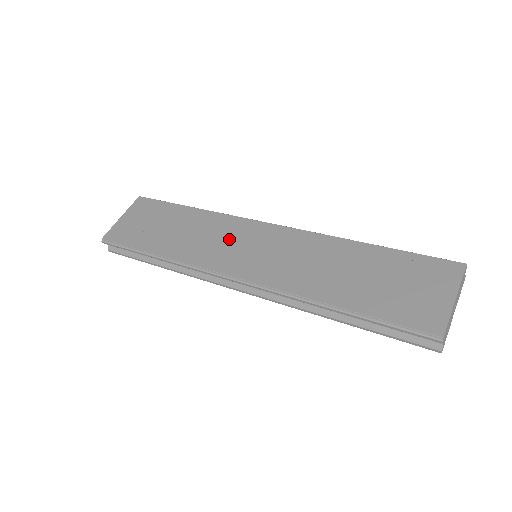
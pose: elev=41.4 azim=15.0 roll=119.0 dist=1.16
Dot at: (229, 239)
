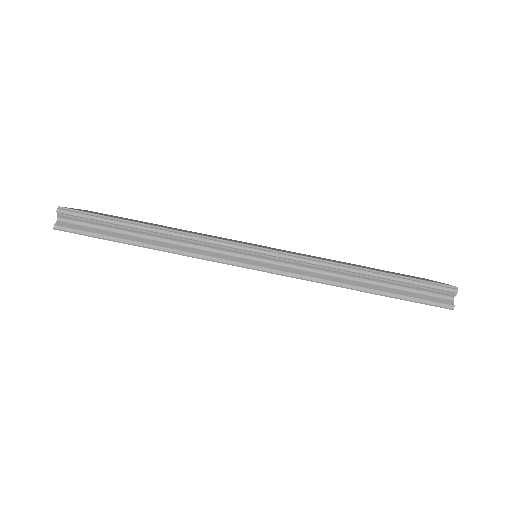
Dot at: (227, 239)
